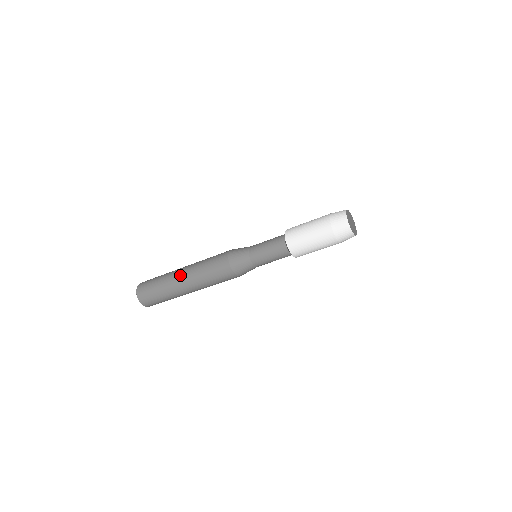
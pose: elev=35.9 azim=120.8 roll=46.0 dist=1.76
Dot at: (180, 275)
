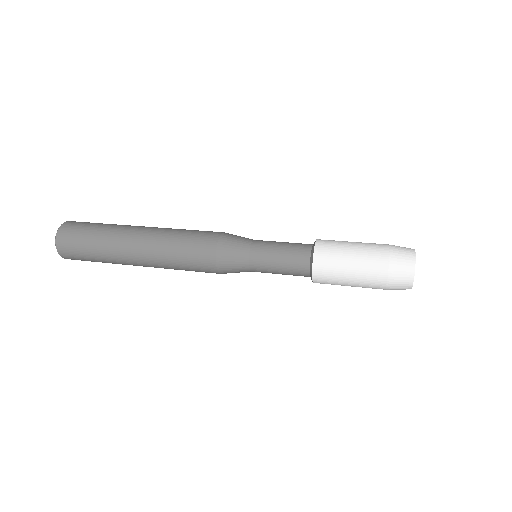
Dot at: (132, 248)
